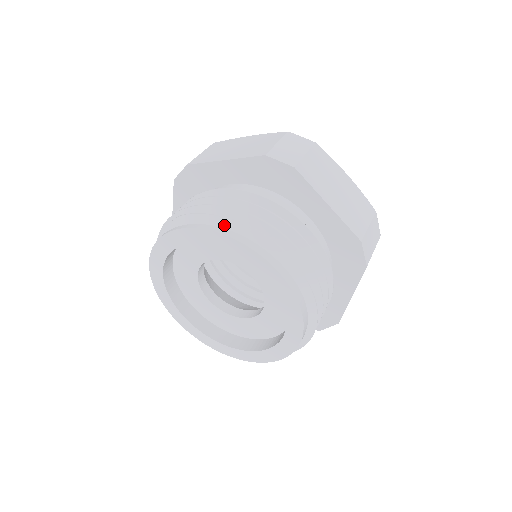
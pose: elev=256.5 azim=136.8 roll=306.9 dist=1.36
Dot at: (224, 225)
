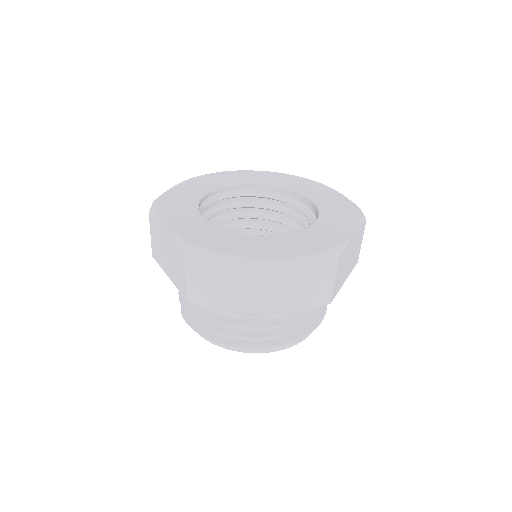
Dot at: occluded
